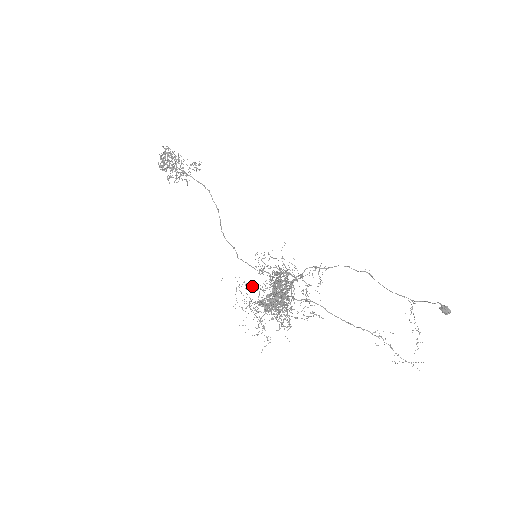
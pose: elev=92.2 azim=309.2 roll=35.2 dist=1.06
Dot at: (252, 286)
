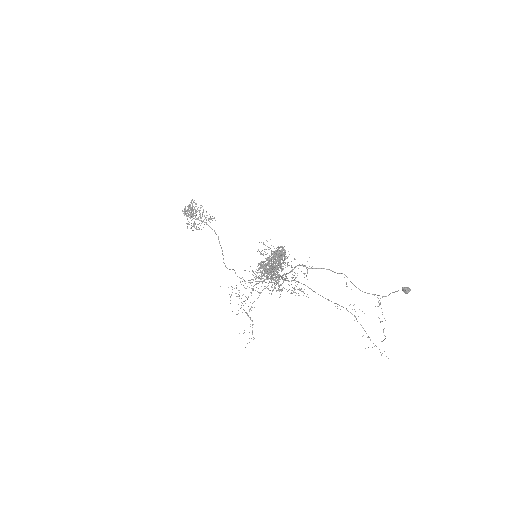
Dot at: occluded
